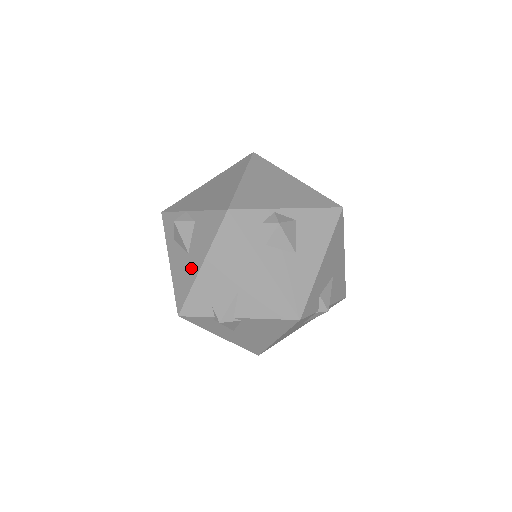
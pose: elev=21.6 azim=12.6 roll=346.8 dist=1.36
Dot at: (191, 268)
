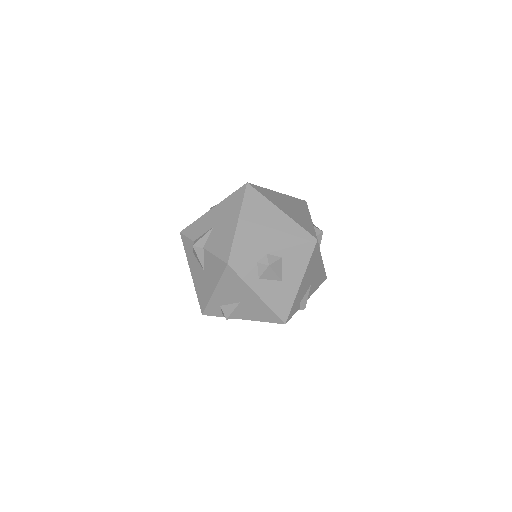
Dot at: (290, 289)
